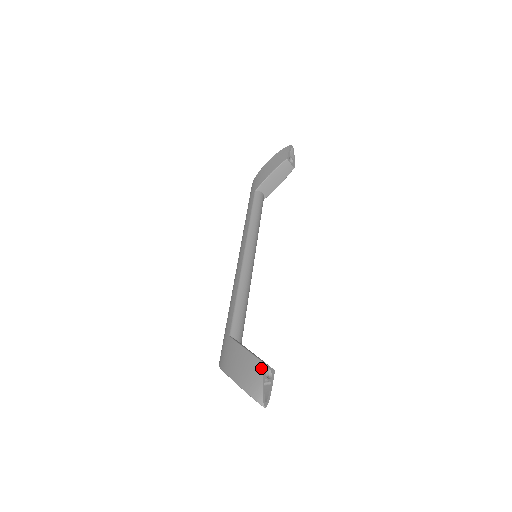
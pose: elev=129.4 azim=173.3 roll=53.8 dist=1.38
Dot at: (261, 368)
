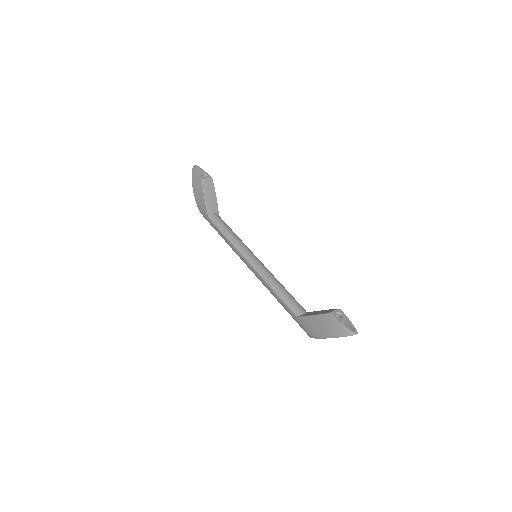
Dot at: (332, 317)
